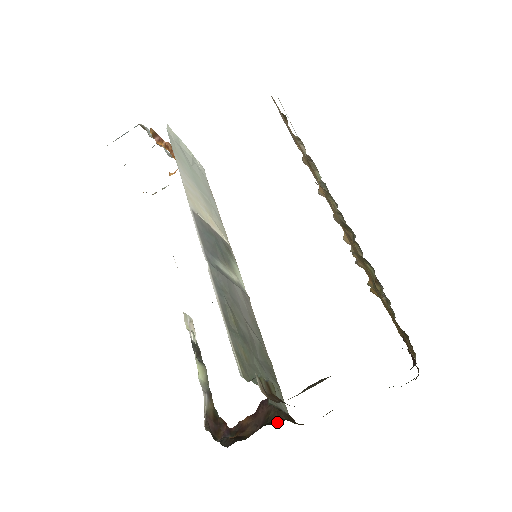
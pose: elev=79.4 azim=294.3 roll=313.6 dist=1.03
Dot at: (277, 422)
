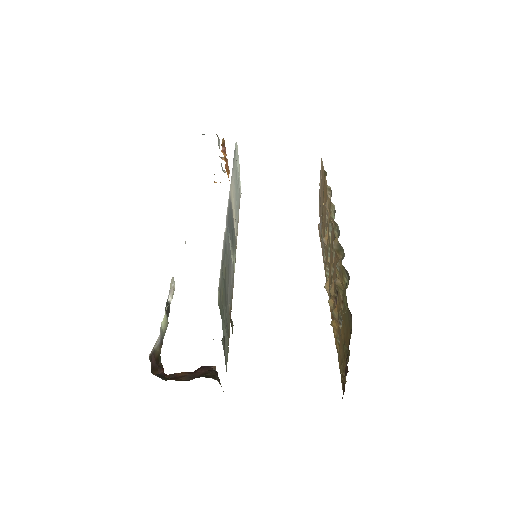
Dot at: (212, 378)
